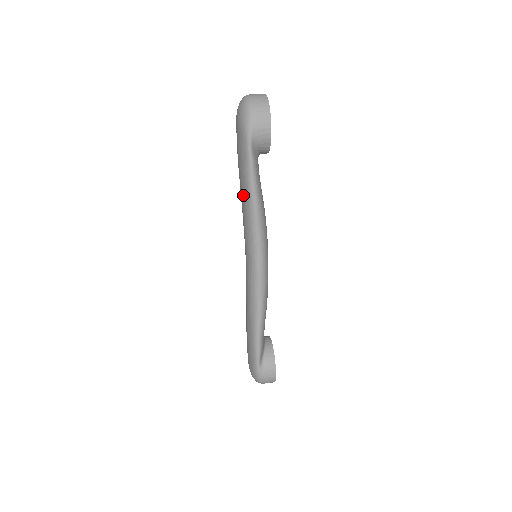
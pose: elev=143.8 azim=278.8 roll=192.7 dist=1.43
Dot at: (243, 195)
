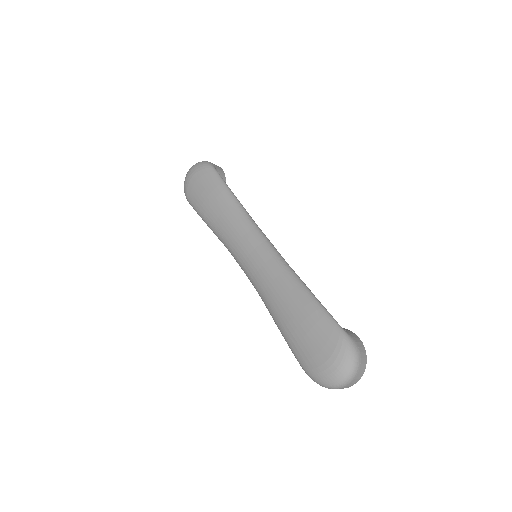
Dot at: (224, 205)
